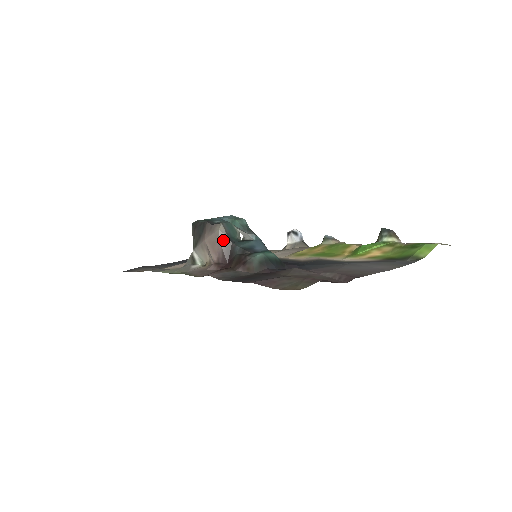
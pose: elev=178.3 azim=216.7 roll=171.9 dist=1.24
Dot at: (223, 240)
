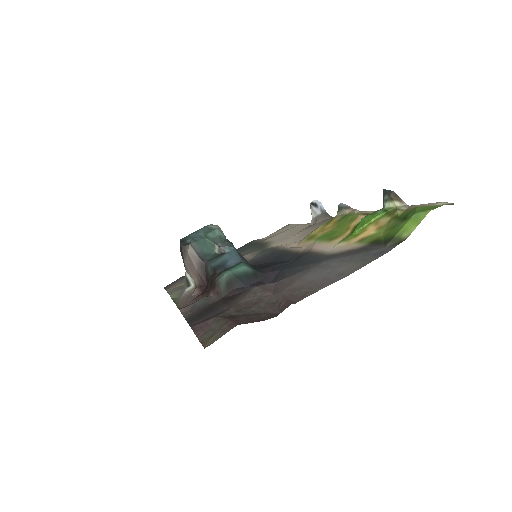
Dot at: (195, 262)
